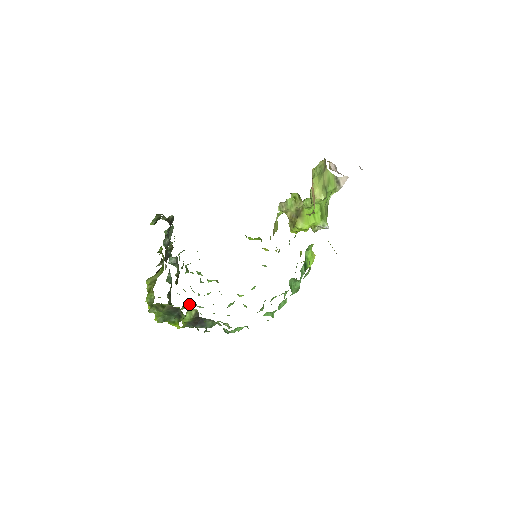
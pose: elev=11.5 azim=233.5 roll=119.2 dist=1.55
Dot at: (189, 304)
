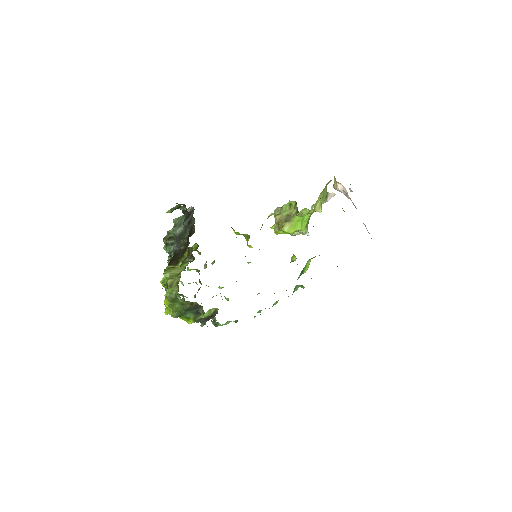
Dot at: occluded
